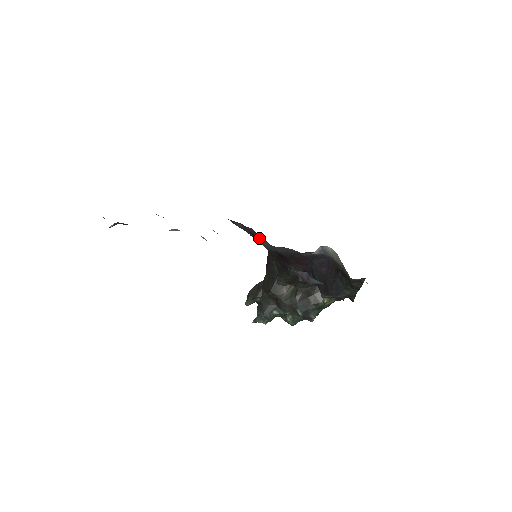
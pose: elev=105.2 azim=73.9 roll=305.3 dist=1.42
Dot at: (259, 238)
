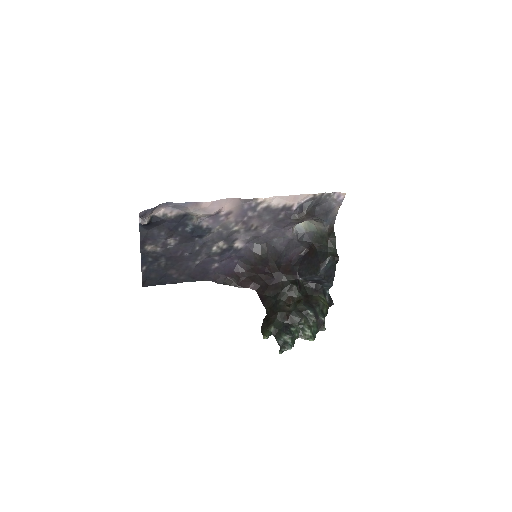
Dot at: (246, 281)
